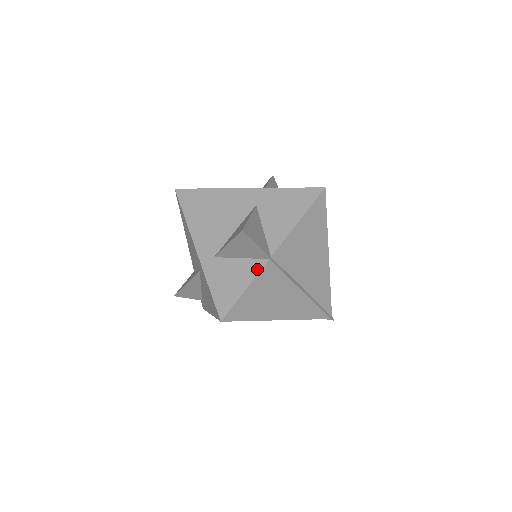
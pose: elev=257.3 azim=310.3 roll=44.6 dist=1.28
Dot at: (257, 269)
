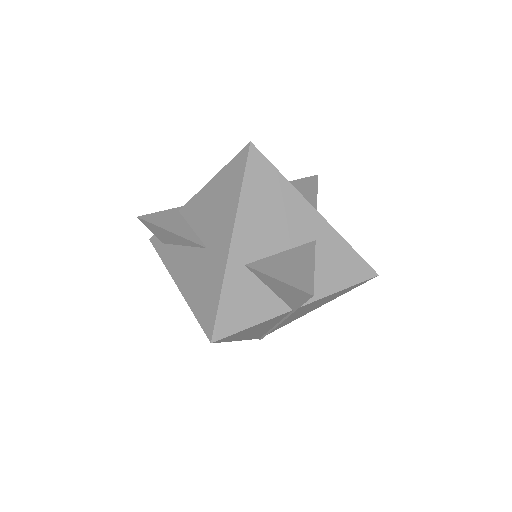
Dot at: (277, 312)
